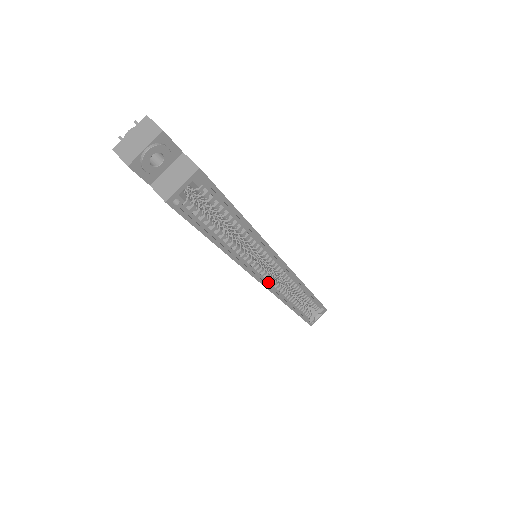
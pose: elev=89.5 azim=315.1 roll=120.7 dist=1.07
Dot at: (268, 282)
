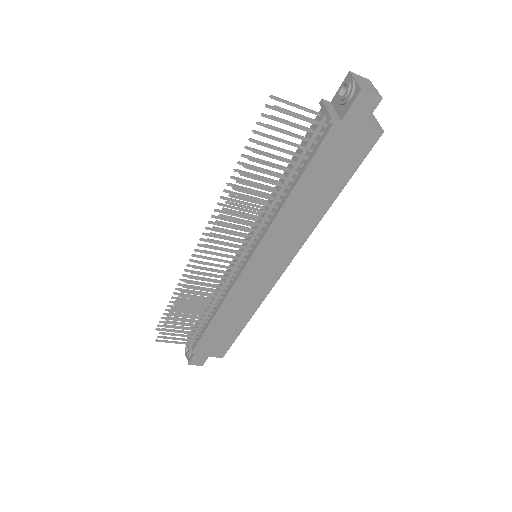
Dot at: (278, 271)
